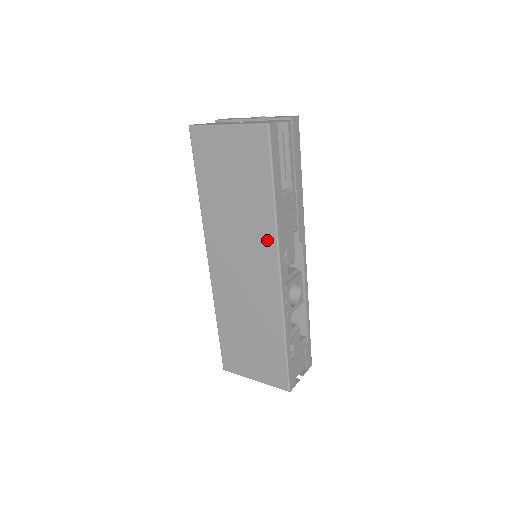
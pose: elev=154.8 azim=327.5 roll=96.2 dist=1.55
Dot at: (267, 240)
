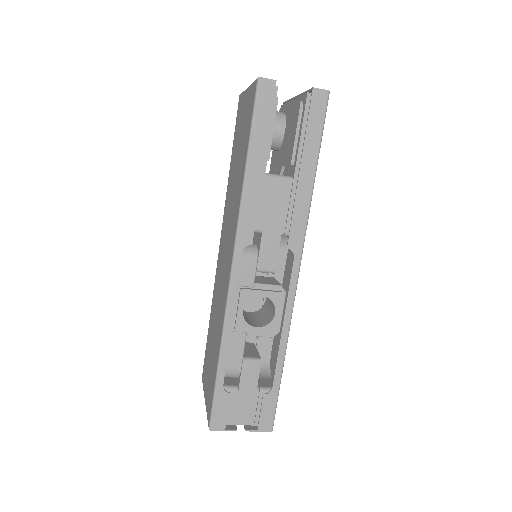
Dot at: (235, 222)
